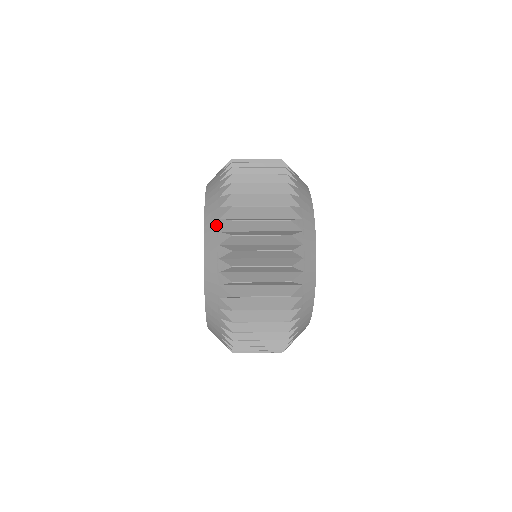
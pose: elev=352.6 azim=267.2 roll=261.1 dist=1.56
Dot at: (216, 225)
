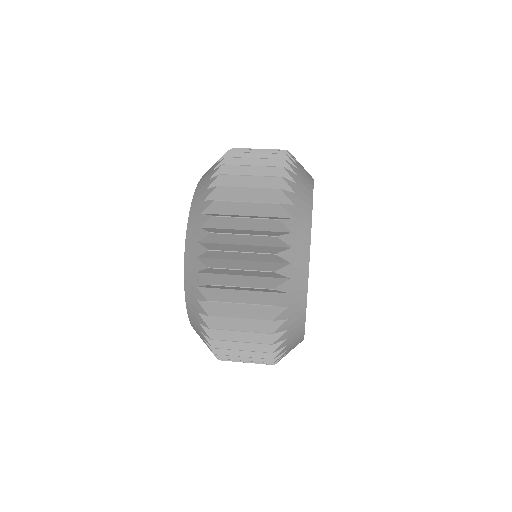
Dot at: (198, 220)
